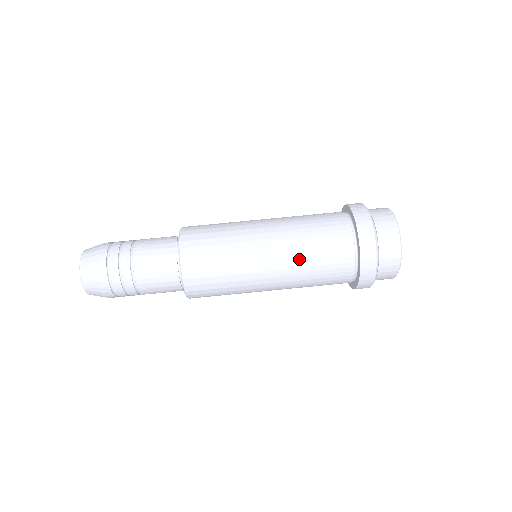
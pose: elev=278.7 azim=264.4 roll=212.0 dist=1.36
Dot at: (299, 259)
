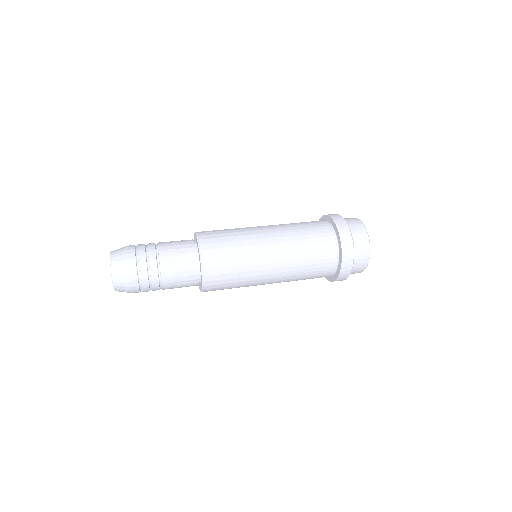
Dot at: (291, 234)
